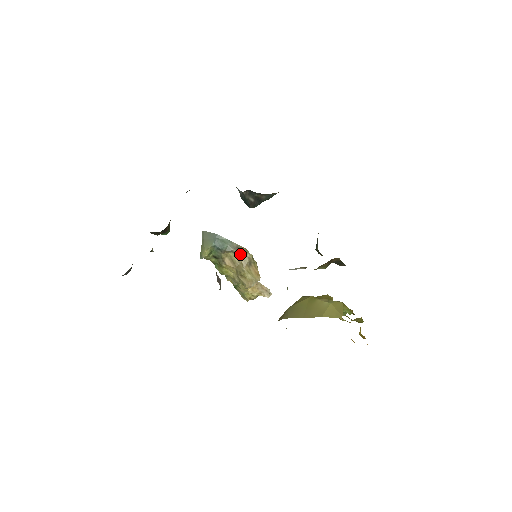
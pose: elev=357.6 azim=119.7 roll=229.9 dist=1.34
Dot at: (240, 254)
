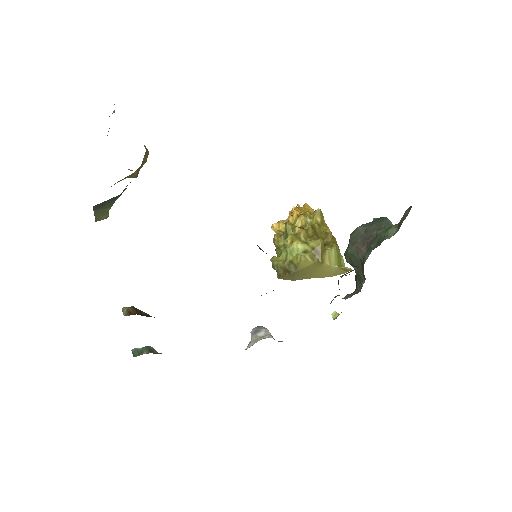
Dot at: occluded
